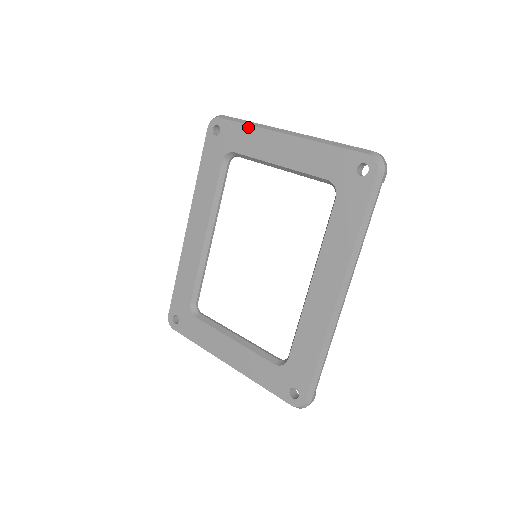
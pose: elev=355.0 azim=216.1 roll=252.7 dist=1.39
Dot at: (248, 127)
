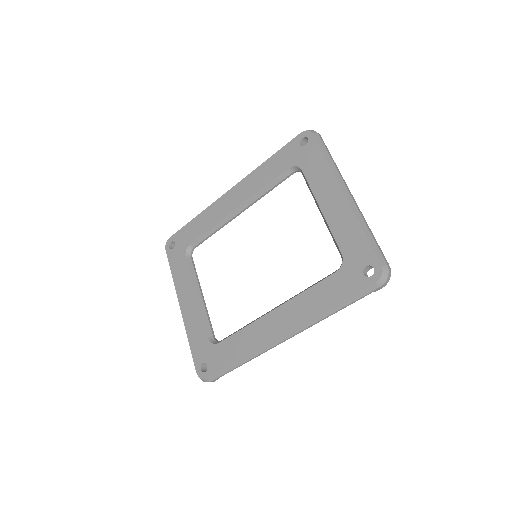
Dot at: (326, 162)
